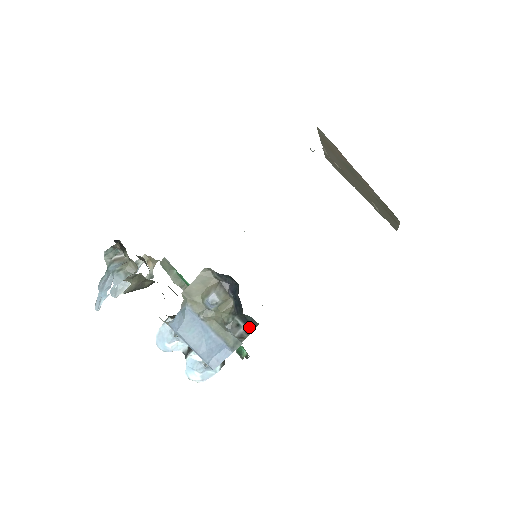
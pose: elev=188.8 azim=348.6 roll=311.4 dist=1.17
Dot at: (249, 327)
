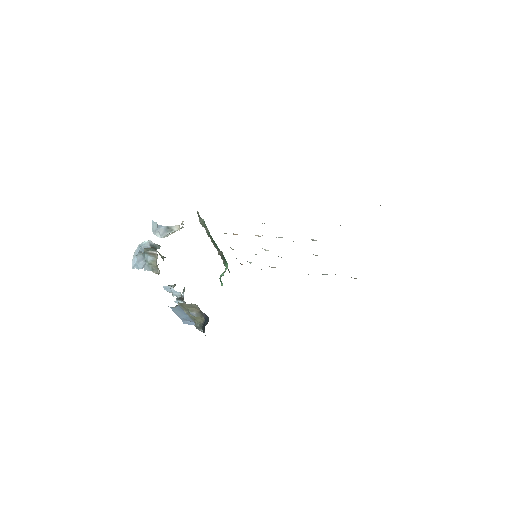
Dot at: (205, 335)
